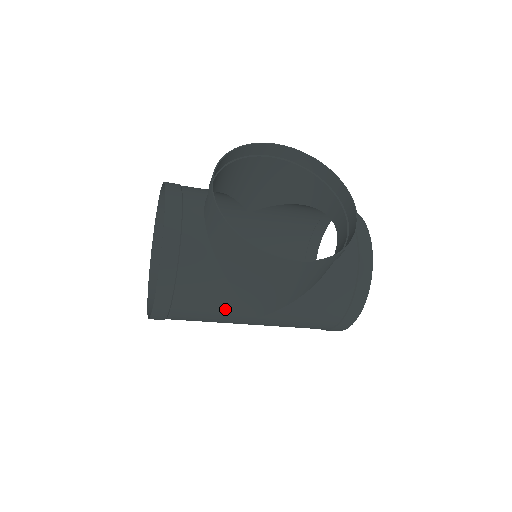
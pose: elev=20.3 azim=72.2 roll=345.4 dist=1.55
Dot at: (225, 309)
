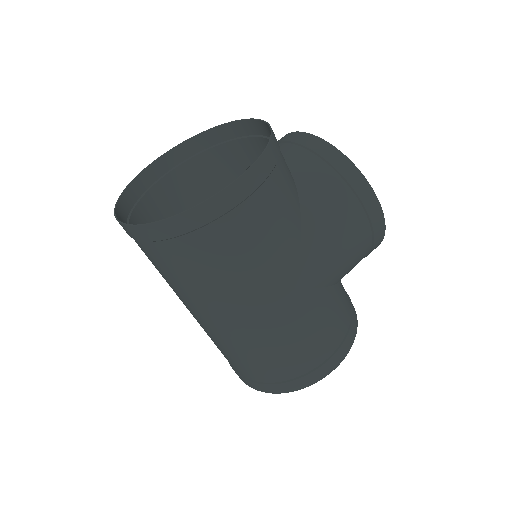
Dot at: (284, 245)
